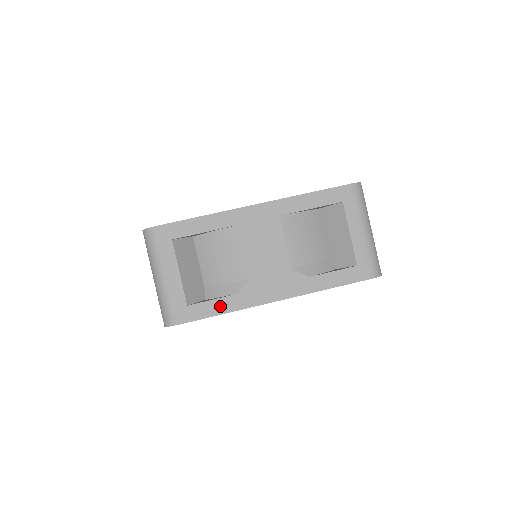
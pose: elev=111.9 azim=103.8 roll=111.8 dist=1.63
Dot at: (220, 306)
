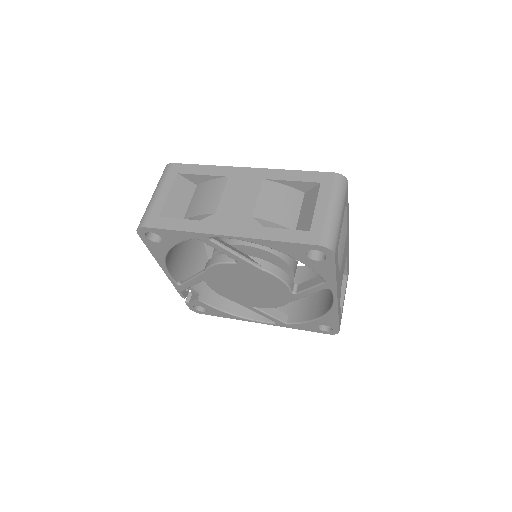
Dot at: (181, 225)
